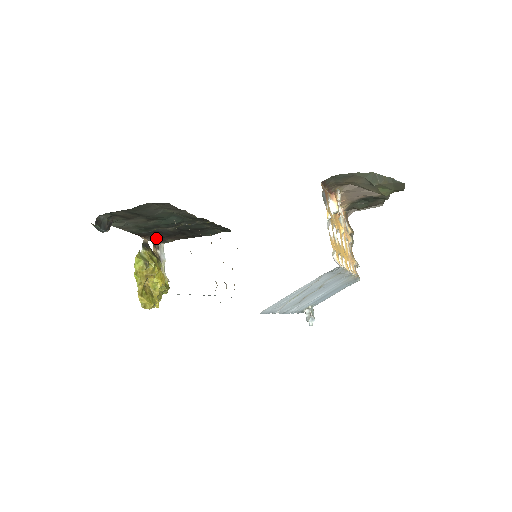
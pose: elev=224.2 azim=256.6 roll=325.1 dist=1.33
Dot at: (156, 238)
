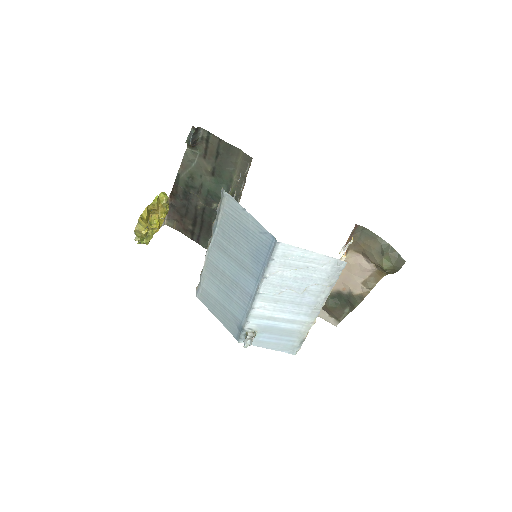
Dot at: (172, 209)
